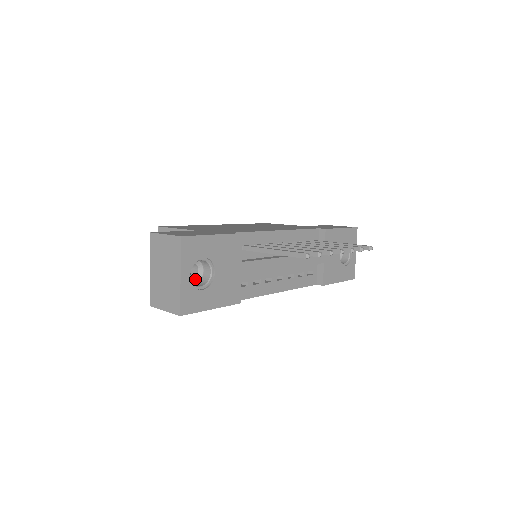
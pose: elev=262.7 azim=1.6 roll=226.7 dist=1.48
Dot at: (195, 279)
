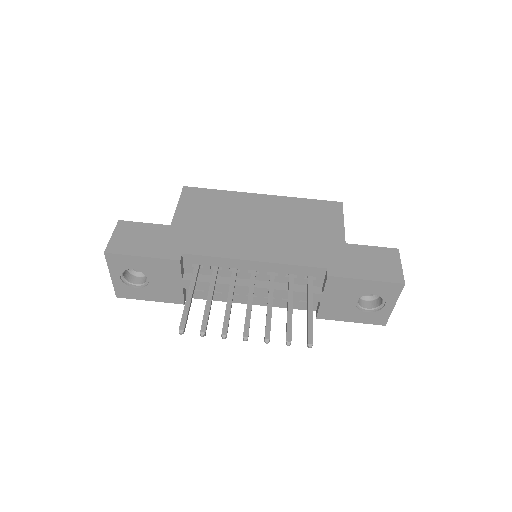
Dot at: occluded
